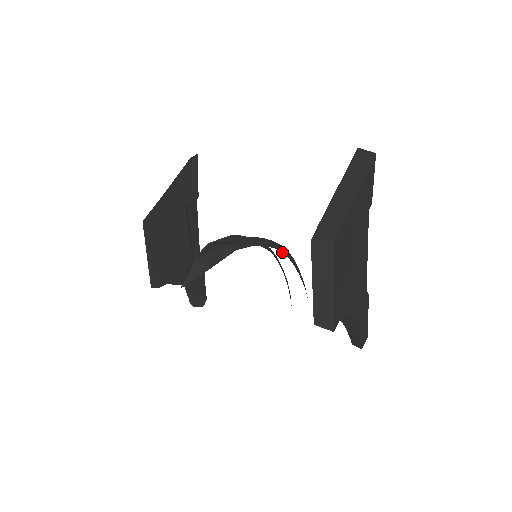
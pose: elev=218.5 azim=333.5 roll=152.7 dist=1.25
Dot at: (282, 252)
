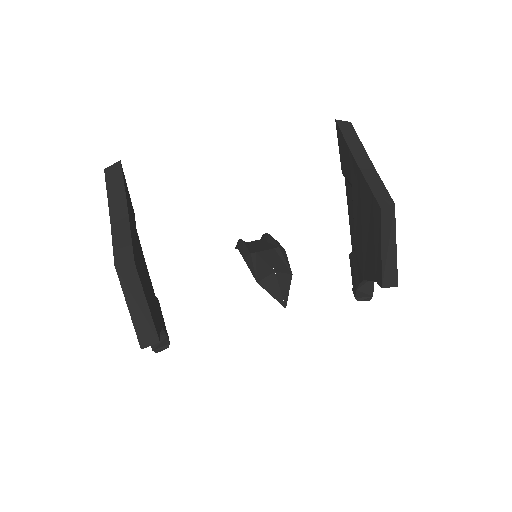
Dot at: occluded
